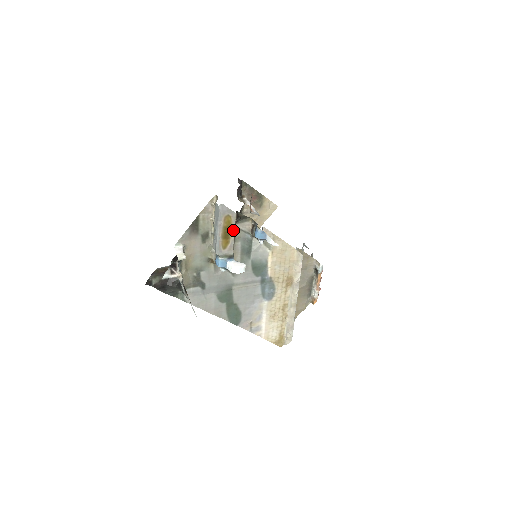
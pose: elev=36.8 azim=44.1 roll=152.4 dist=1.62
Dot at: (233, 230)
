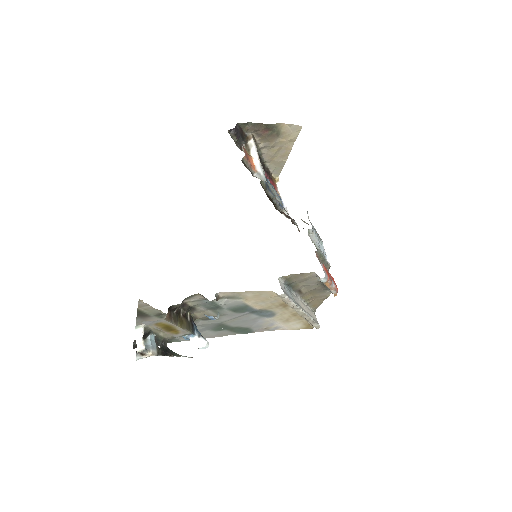
Dot at: (174, 325)
